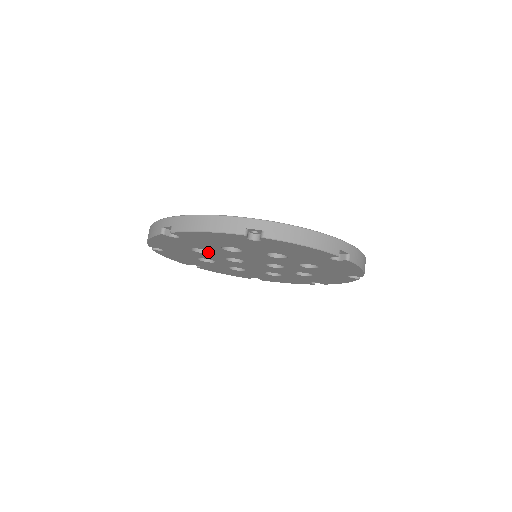
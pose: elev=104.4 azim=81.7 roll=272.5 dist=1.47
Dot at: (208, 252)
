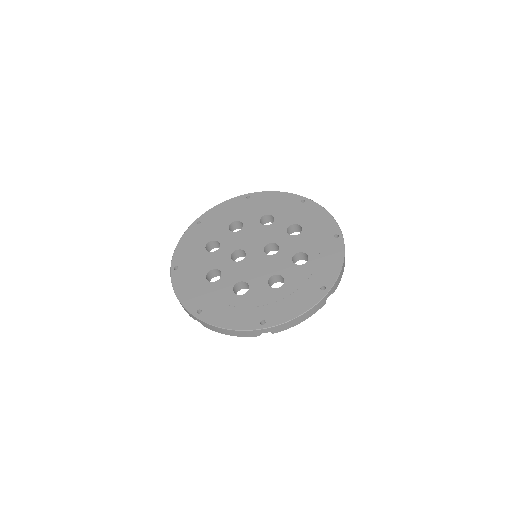
Dot at: occluded
